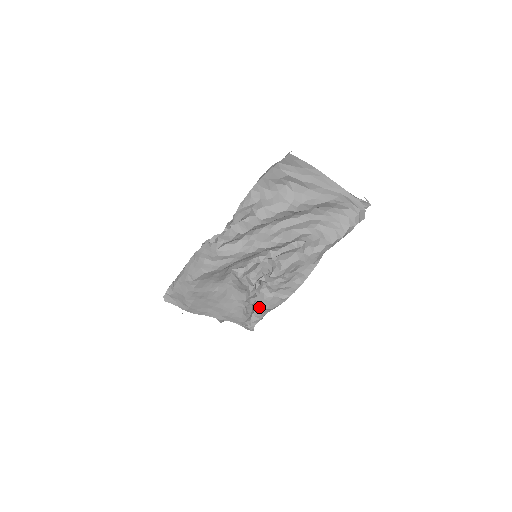
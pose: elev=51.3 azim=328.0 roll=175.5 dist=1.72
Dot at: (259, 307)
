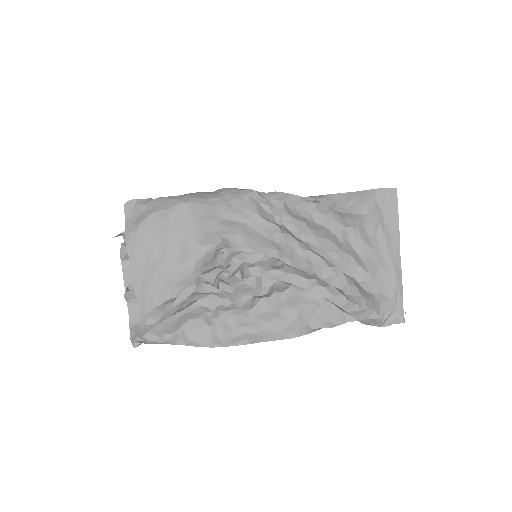
Dot at: (180, 322)
